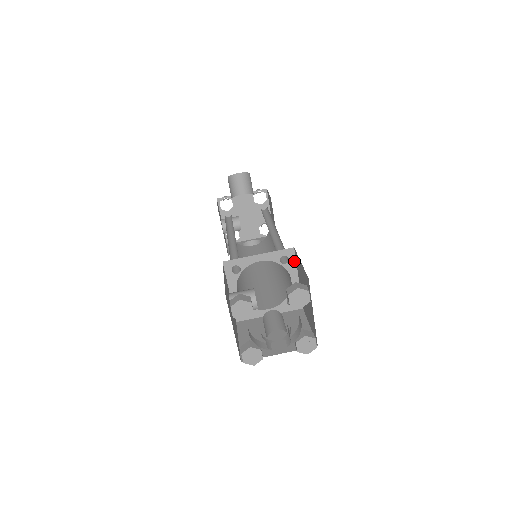
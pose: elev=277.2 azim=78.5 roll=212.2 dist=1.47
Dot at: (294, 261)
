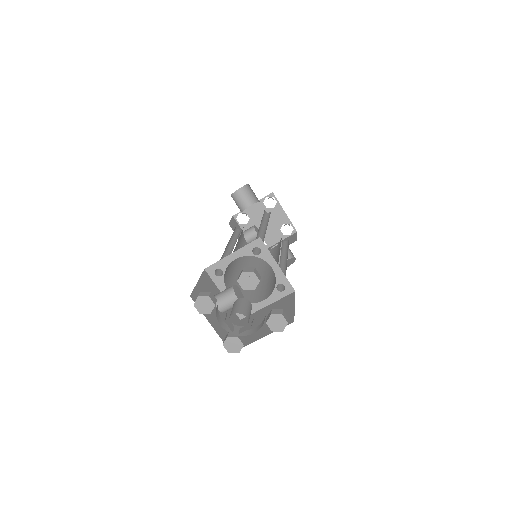
Dot at: (266, 250)
